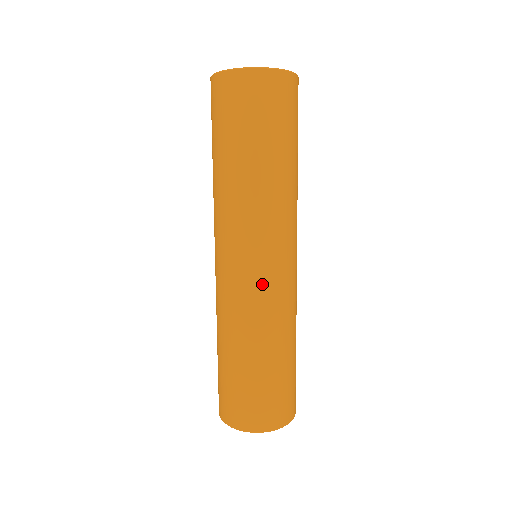
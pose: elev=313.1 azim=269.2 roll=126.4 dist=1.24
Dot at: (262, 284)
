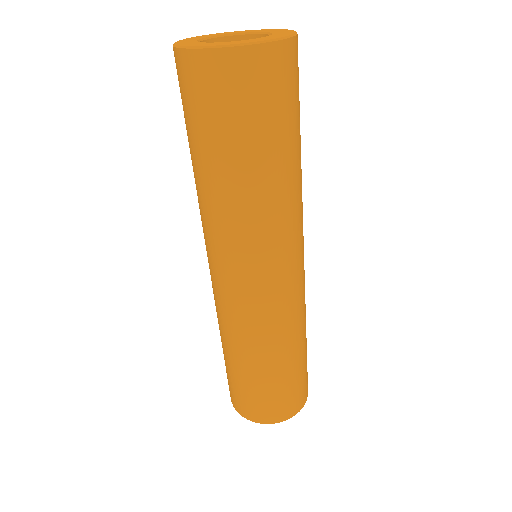
Dot at: (245, 302)
